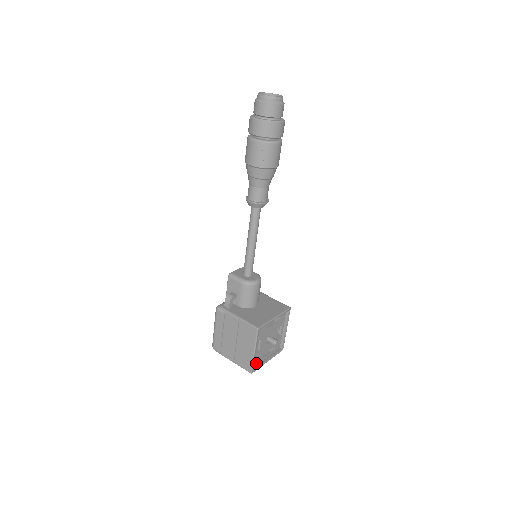
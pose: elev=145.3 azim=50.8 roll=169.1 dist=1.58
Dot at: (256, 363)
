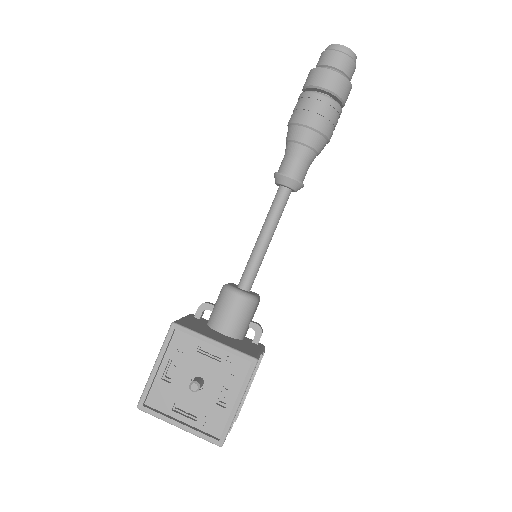
Dot at: (158, 405)
